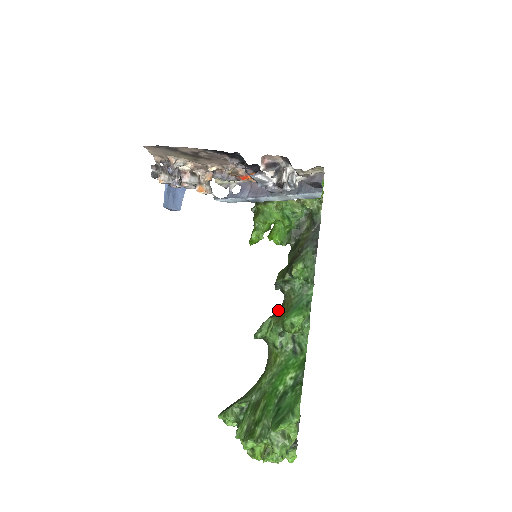
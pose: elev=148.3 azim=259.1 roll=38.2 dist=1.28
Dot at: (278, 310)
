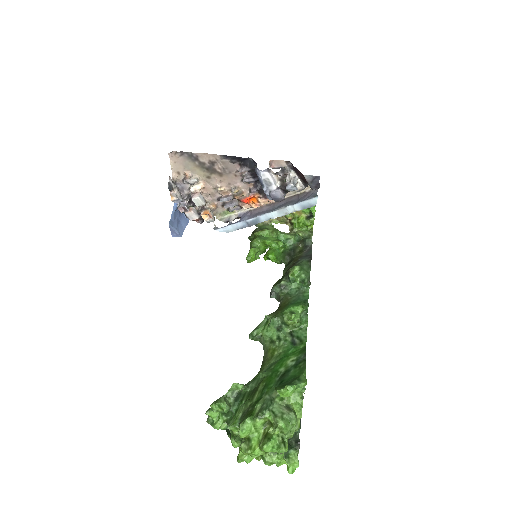
Dot at: (275, 311)
